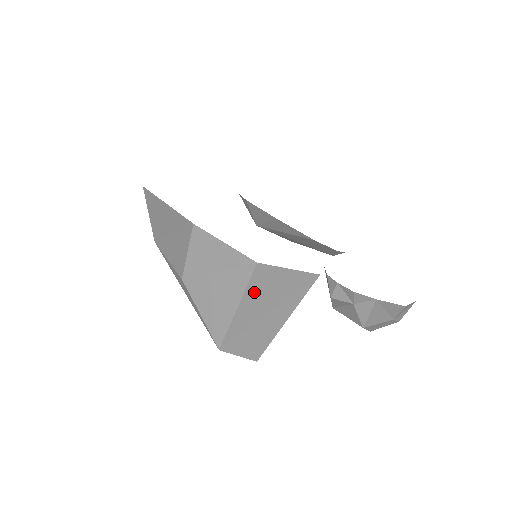
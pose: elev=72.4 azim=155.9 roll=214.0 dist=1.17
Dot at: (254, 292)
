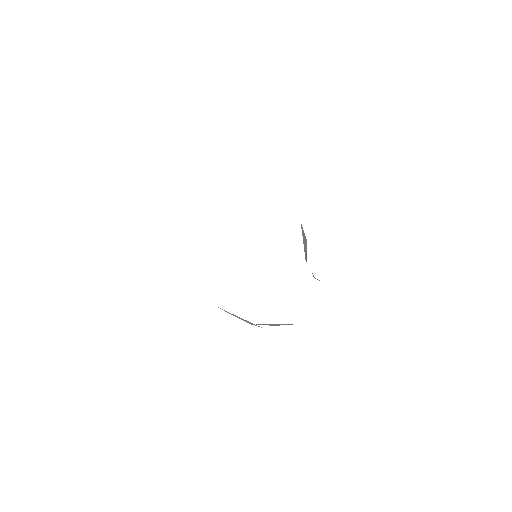
Dot at: occluded
